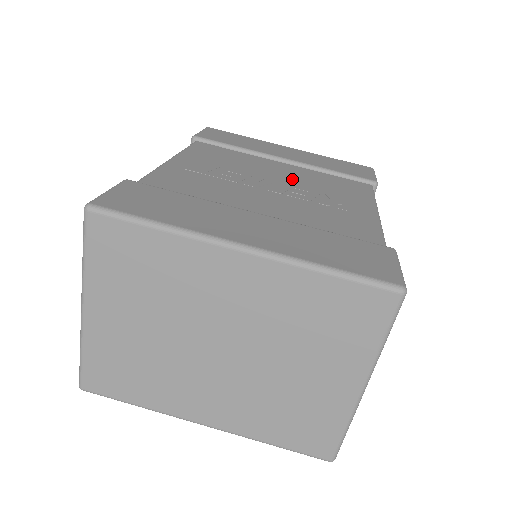
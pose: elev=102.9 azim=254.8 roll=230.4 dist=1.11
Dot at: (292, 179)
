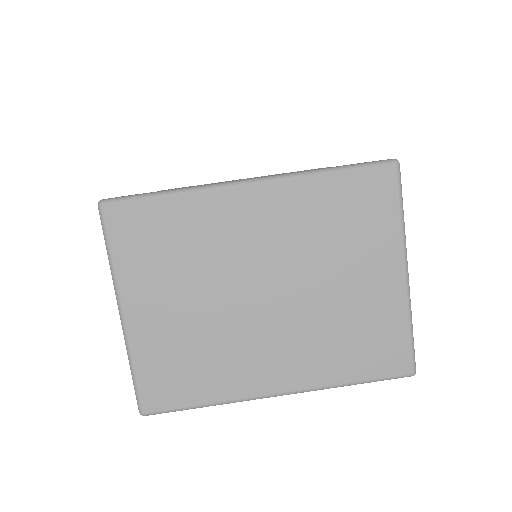
Dot at: occluded
